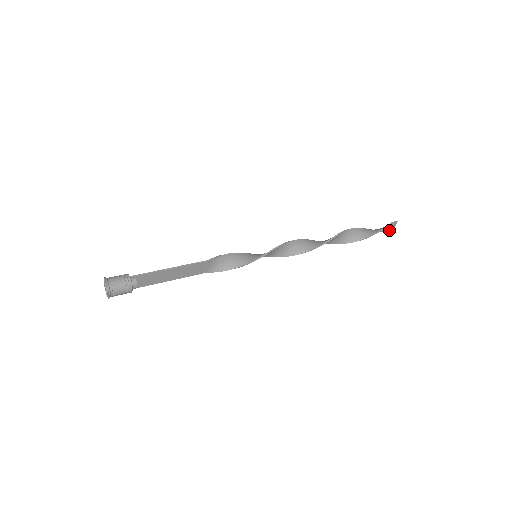
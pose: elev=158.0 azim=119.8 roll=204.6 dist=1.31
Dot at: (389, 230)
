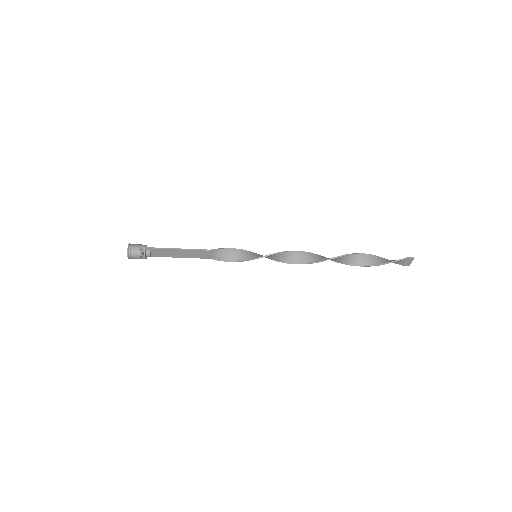
Dot at: (405, 264)
